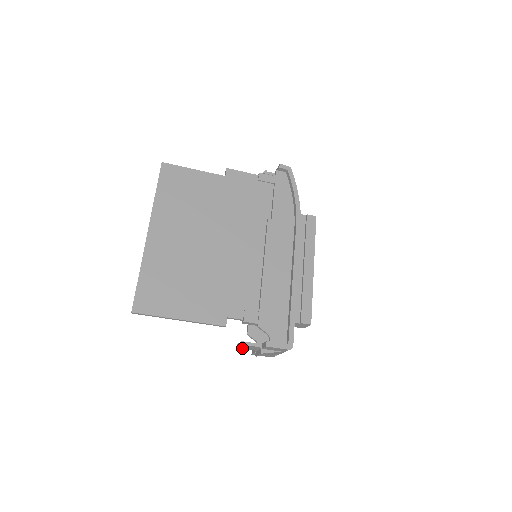
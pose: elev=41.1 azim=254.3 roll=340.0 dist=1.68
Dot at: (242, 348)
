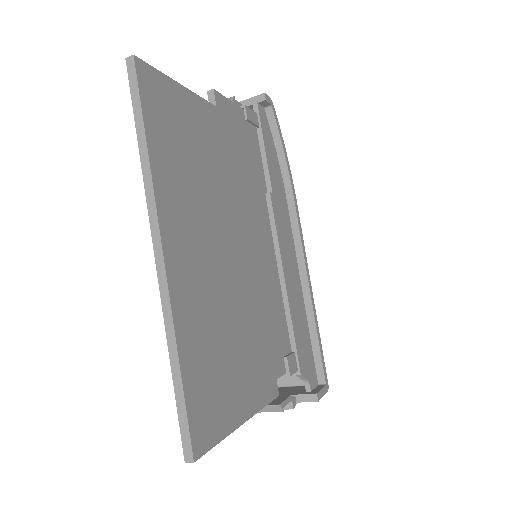
Dot at: occluded
